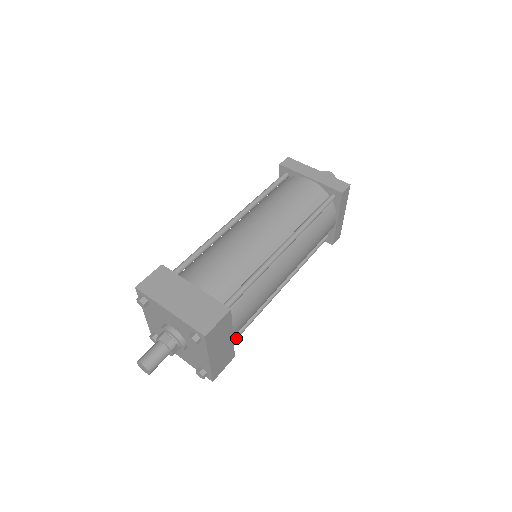
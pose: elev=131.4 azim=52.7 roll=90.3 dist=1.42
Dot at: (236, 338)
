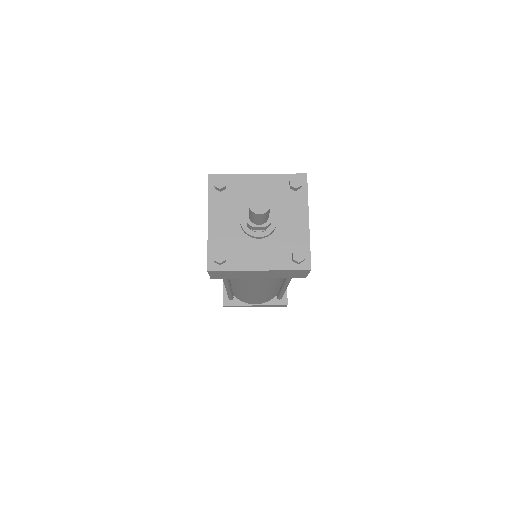
Dot at: occluded
